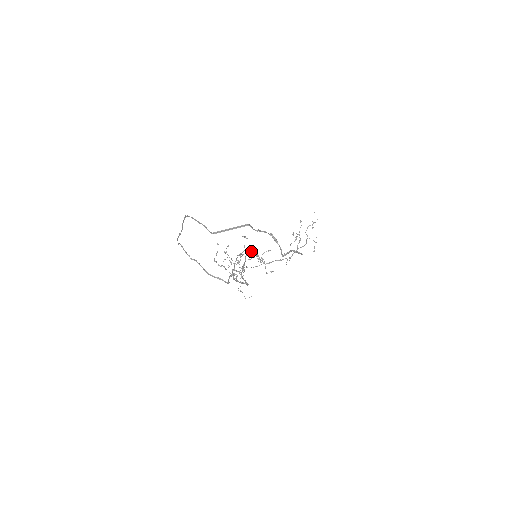
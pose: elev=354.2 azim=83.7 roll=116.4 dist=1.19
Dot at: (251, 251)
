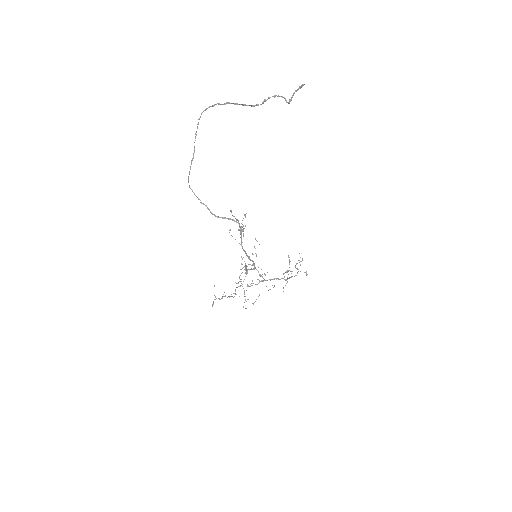
Dot at: (250, 264)
